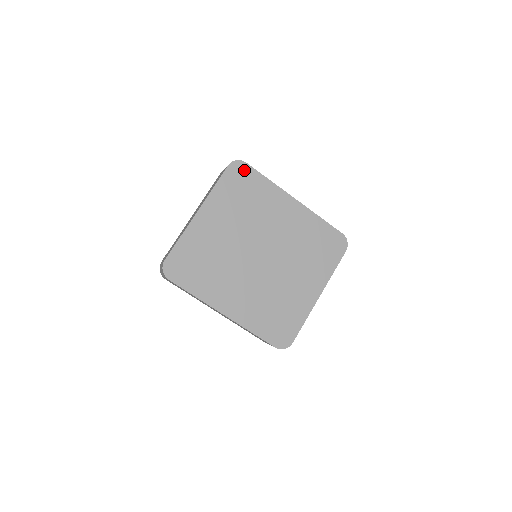
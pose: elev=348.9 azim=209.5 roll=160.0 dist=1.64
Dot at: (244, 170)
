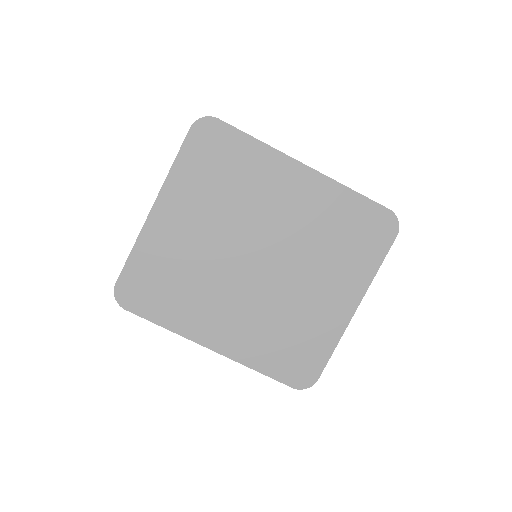
Dot at: (216, 131)
